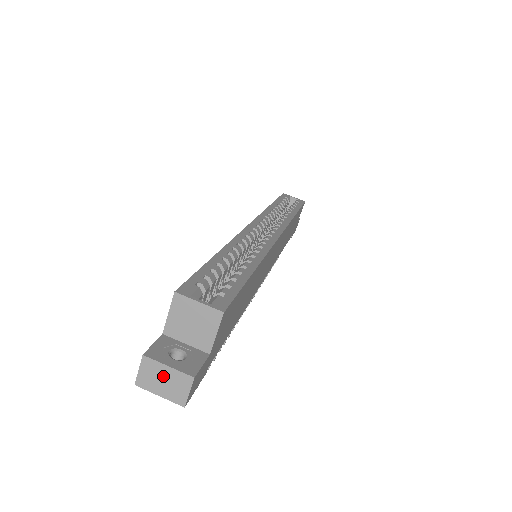
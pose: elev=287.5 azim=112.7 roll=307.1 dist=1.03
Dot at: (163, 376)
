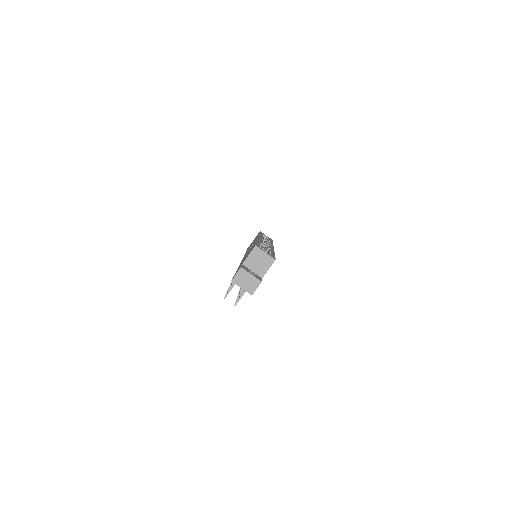
Dot at: (247, 279)
